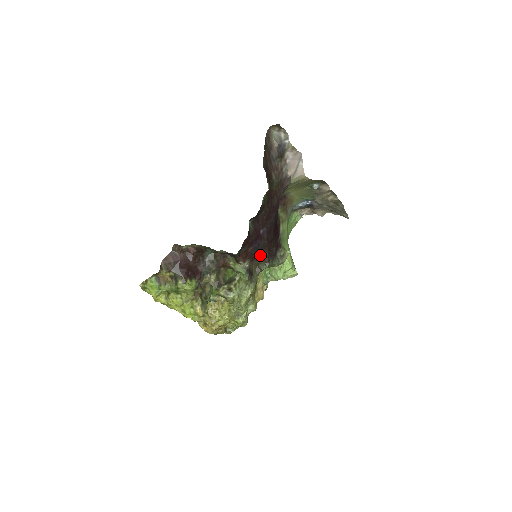
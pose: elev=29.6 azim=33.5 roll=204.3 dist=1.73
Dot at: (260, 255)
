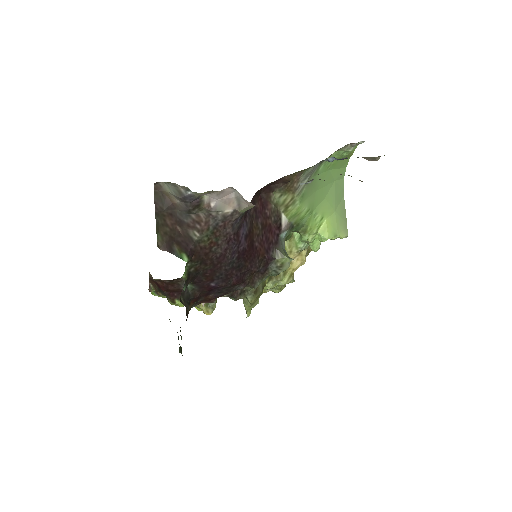
Dot at: (232, 290)
